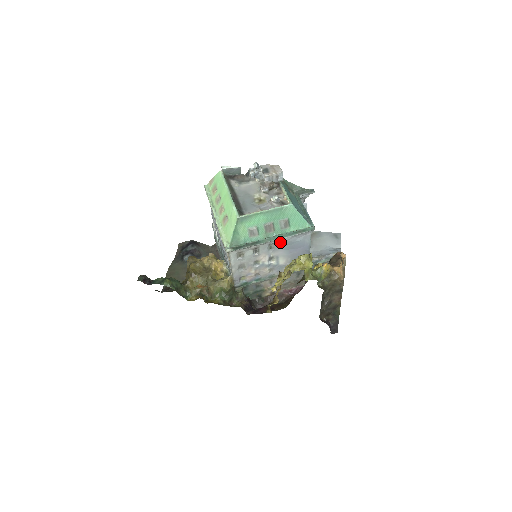
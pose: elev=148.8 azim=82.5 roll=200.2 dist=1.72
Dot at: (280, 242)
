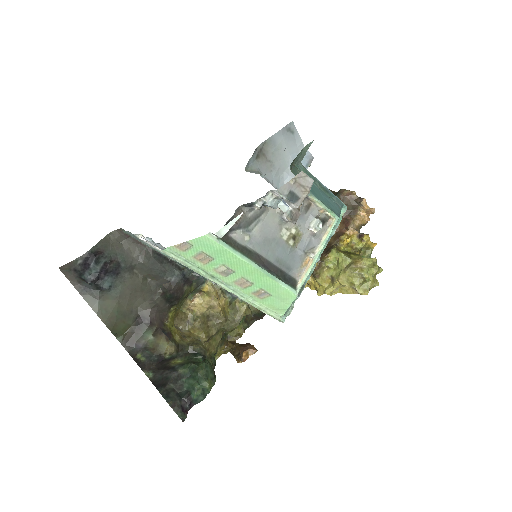
Dot at: occluded
